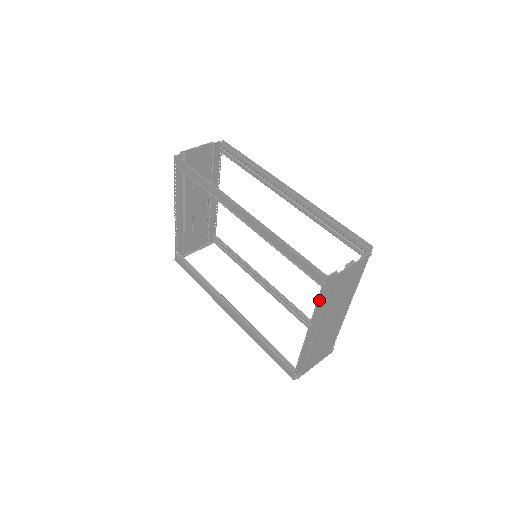
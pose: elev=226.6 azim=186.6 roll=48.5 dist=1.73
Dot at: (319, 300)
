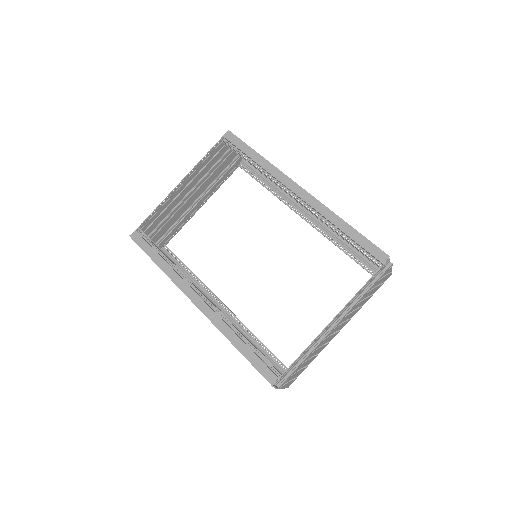
Dot at: (367, 282)
